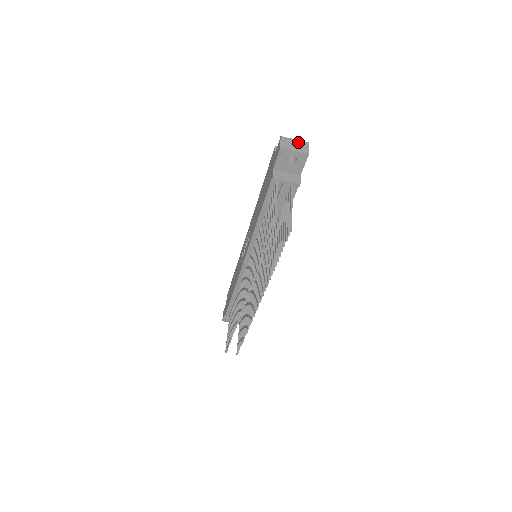
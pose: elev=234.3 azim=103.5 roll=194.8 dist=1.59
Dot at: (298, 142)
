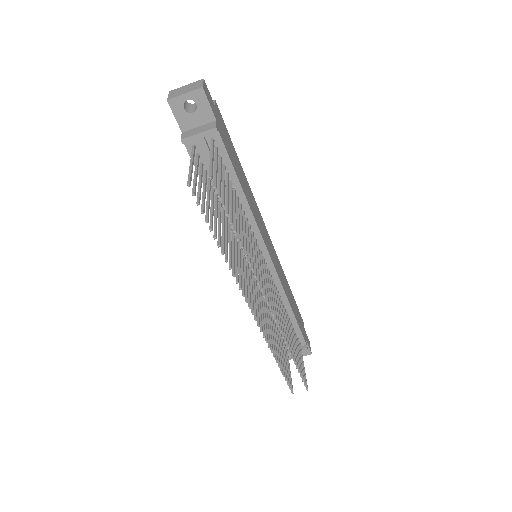
Dot at: (190, 85)
